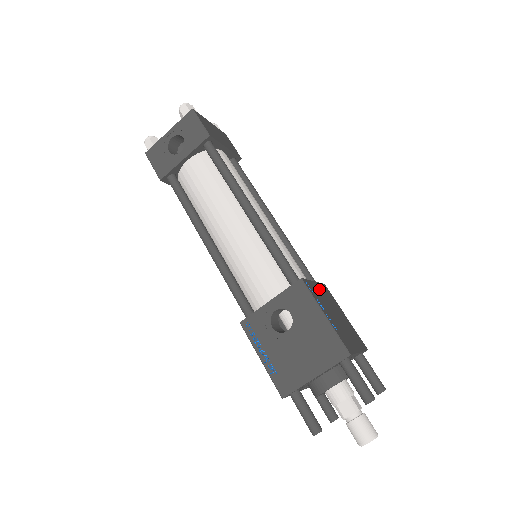
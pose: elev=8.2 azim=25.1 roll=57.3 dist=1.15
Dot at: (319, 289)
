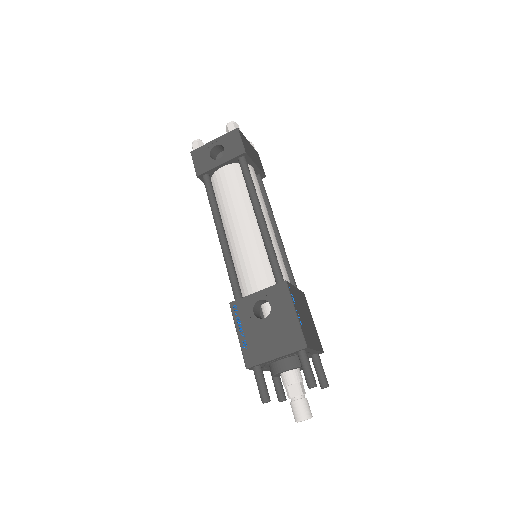
Dot at: (298, 294)
